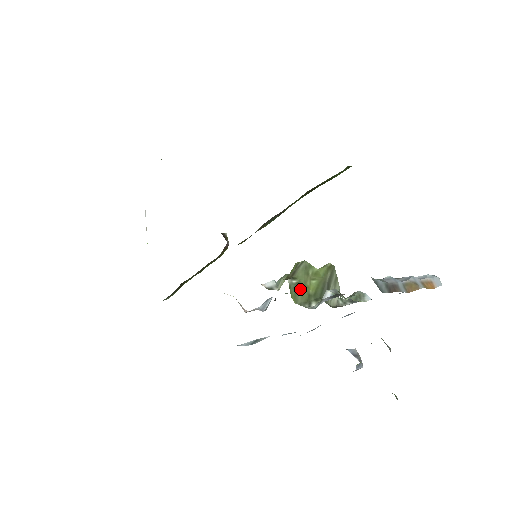
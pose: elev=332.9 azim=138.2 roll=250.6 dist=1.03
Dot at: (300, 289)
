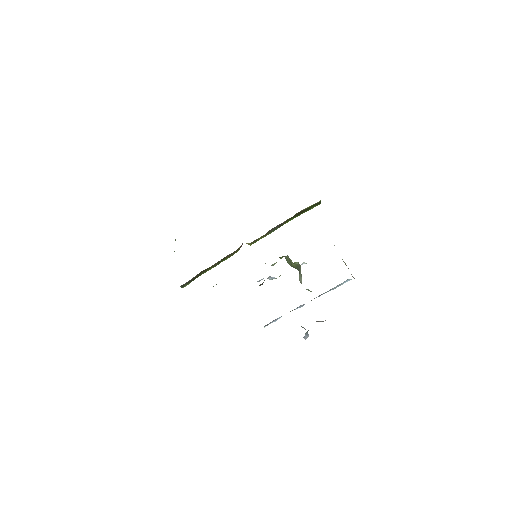
Dot at: (288, 261)
